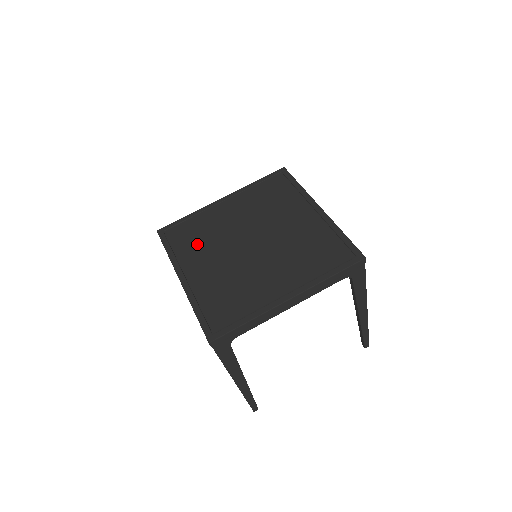
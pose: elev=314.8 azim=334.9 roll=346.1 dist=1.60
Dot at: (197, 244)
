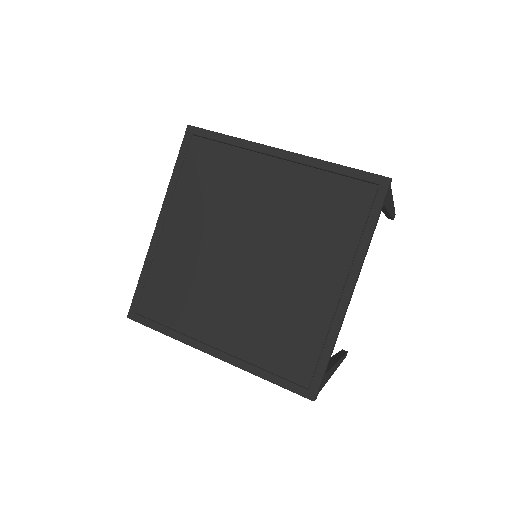
Dot at: (188, 301)
